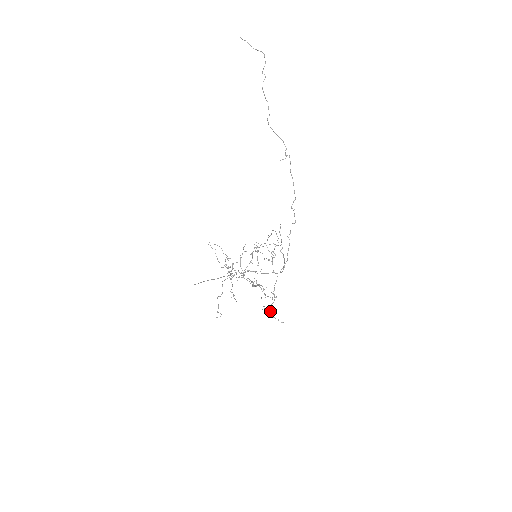
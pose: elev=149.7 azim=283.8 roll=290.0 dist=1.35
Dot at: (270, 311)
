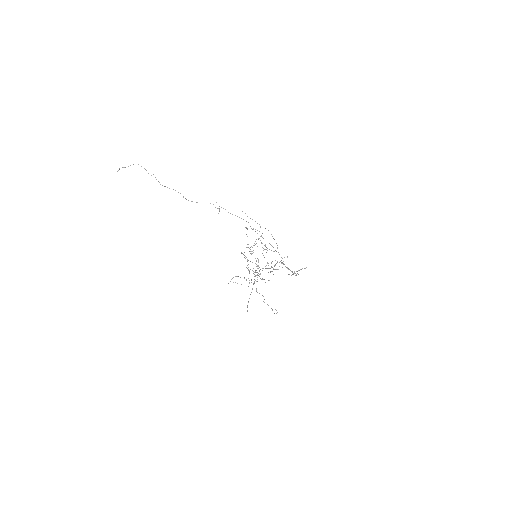
Dot at: occluded
